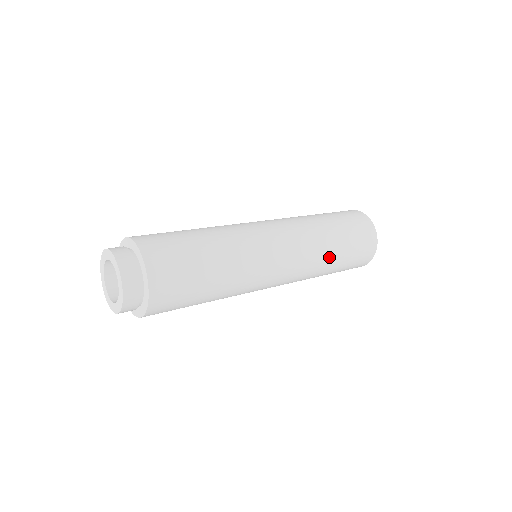
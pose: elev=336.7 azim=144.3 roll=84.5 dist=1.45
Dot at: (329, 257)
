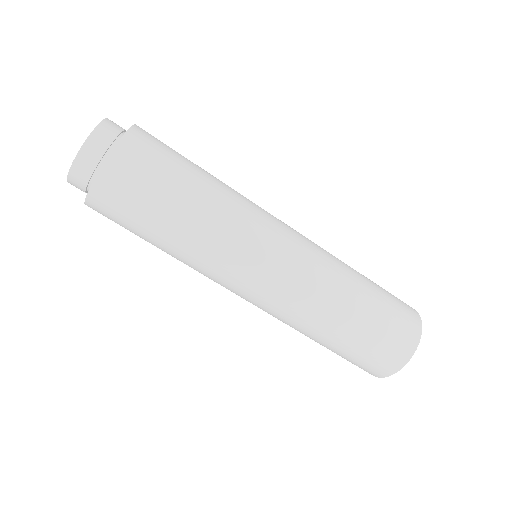
Dot at: (319, 331)
